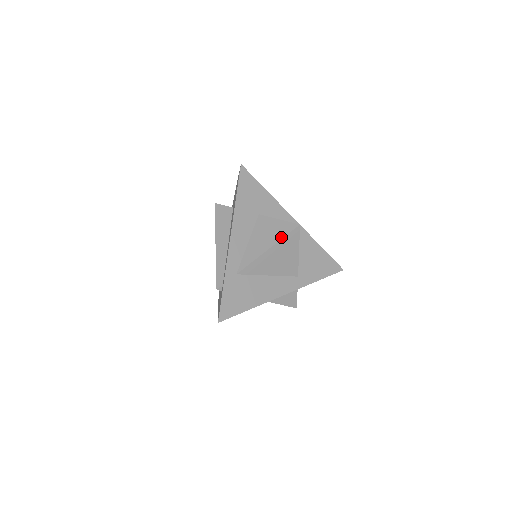
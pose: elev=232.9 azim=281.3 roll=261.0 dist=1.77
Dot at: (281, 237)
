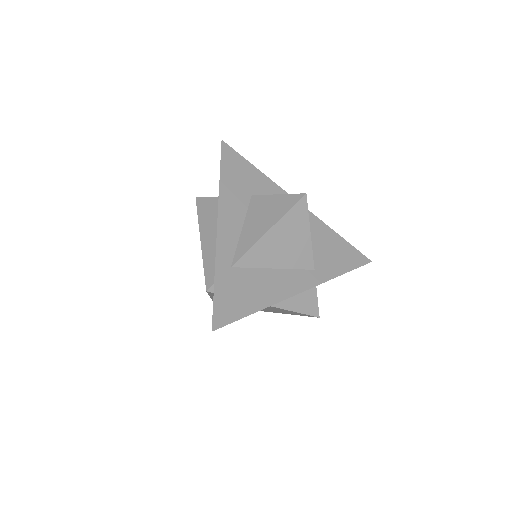
Dot at: (284, 212)
